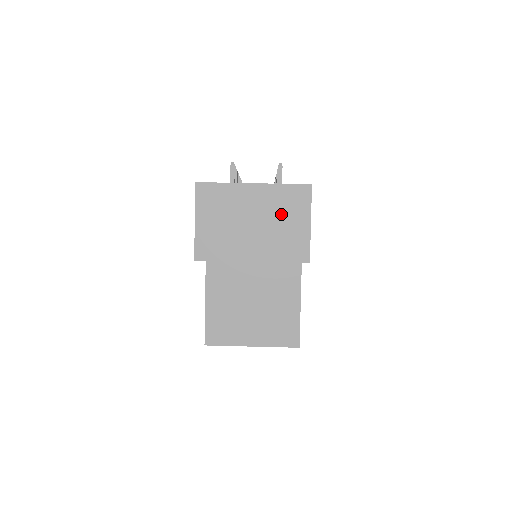
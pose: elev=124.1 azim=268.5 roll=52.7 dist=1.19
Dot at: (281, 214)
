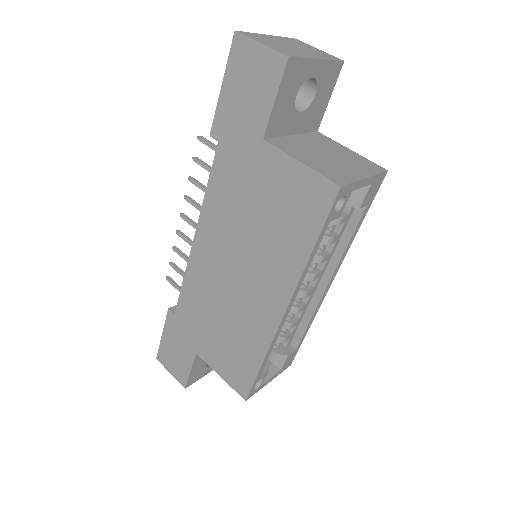
Dot at: (300, 45)
